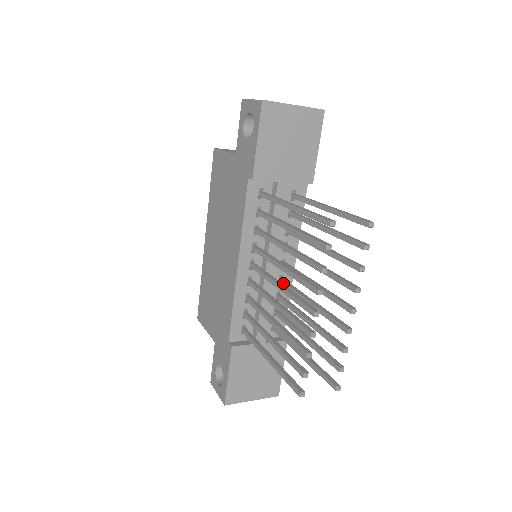
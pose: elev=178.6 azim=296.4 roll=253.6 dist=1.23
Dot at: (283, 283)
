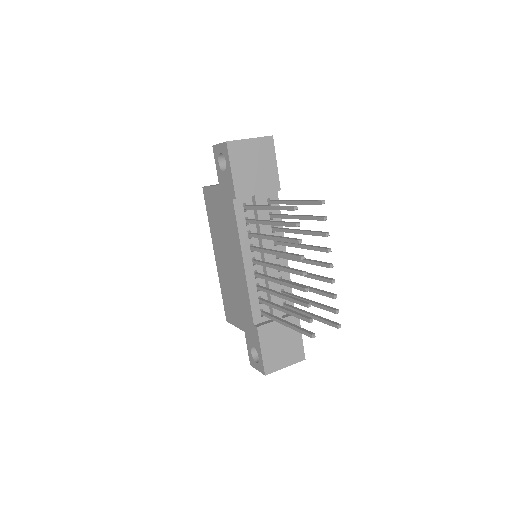
Dot at: occluded
